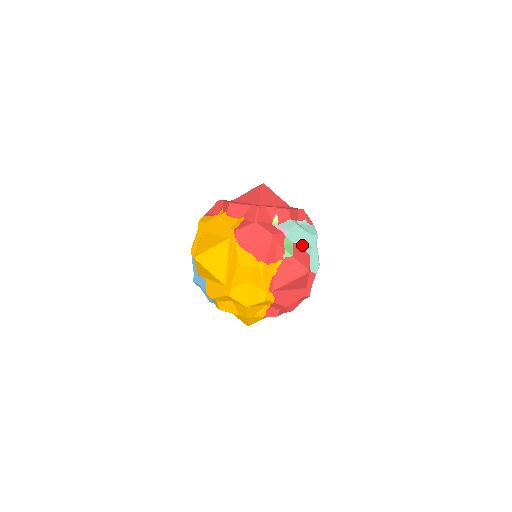
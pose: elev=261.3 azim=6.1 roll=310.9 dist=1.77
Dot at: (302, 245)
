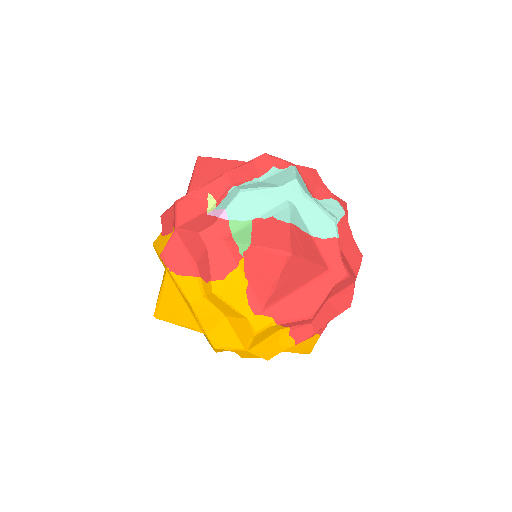
Dot at: (271, 213)
